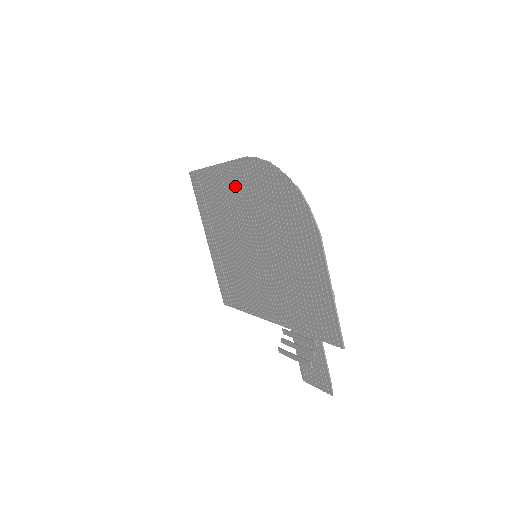
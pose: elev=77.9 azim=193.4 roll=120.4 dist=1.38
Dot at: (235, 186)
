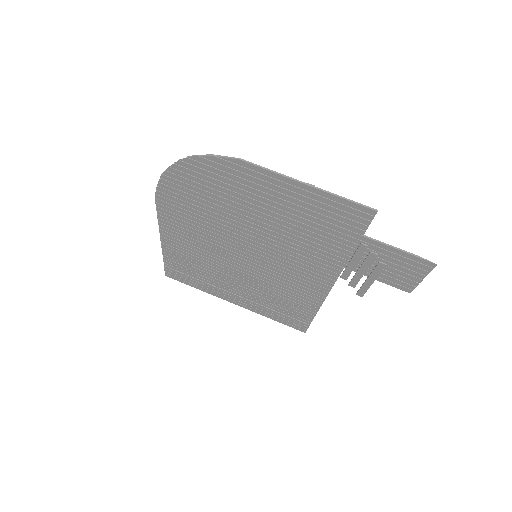
Dot at: (182, 232)
